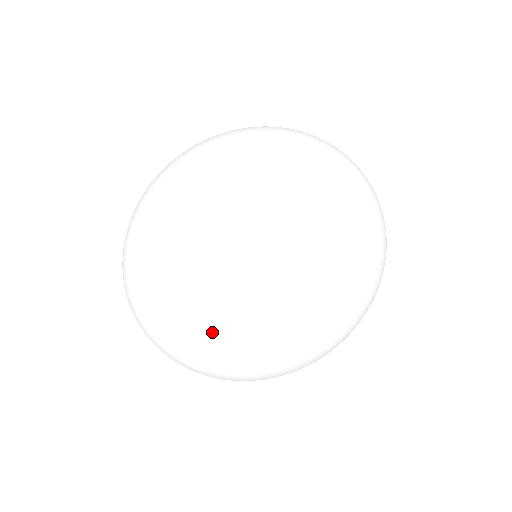
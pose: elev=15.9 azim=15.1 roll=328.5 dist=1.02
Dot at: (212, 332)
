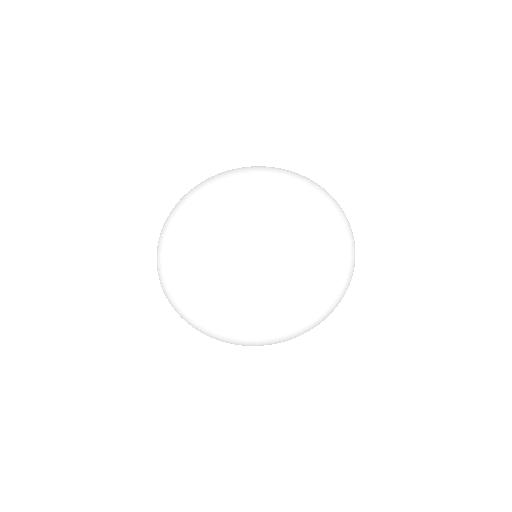
Dot at: (188, 322)
